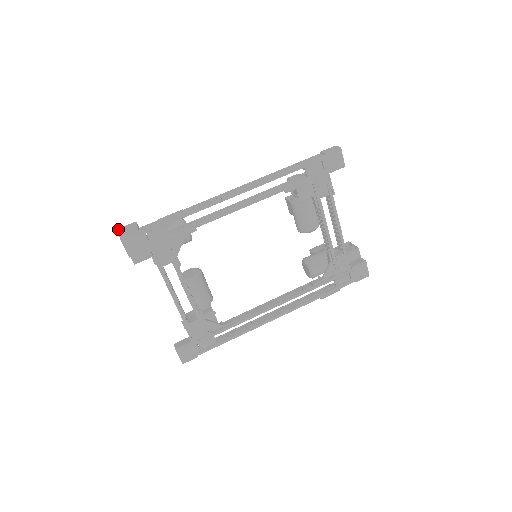
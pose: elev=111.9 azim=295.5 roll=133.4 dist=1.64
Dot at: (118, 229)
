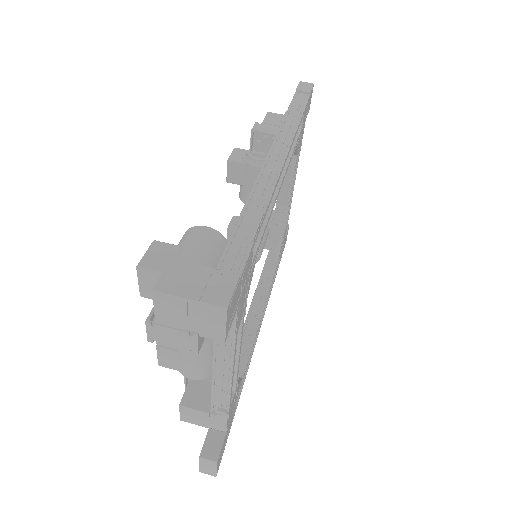
Dot at: (158, 291)
